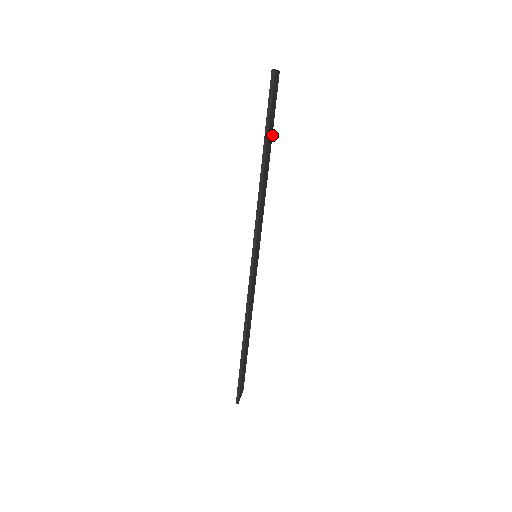
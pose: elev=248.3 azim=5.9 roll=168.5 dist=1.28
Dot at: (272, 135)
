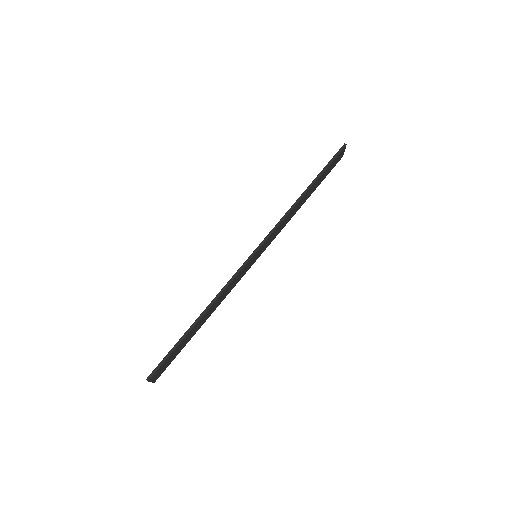
Dot at: occluded
